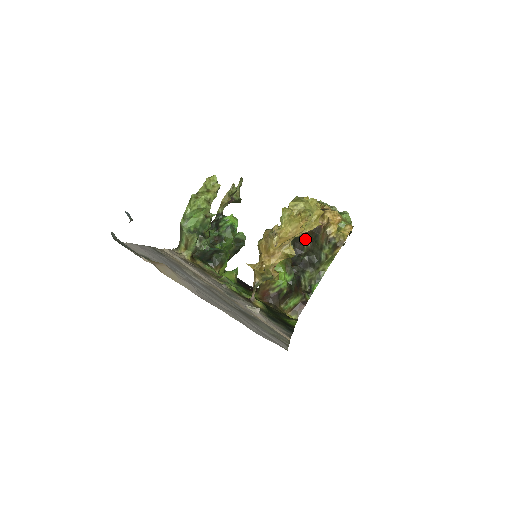
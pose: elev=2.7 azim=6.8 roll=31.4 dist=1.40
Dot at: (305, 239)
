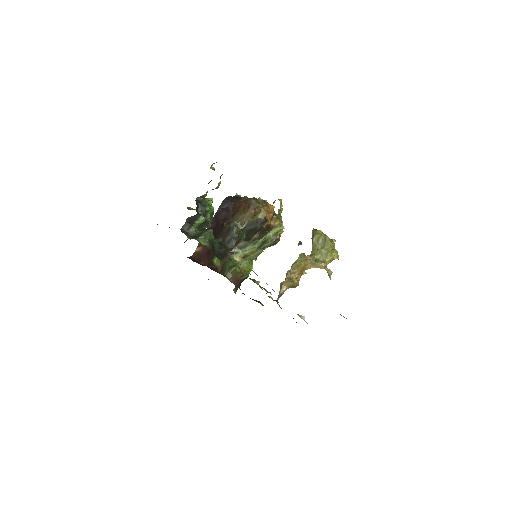
Dot at: (257, 233)
